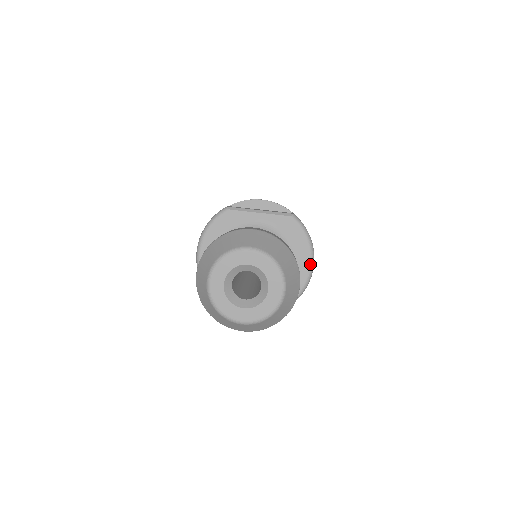
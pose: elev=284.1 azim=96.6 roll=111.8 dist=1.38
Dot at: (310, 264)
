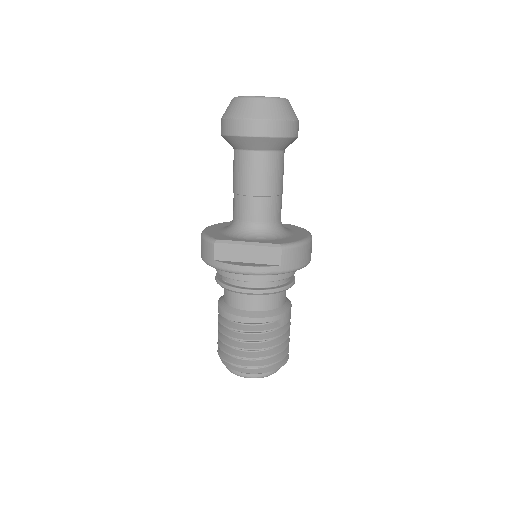
Dot at: (308, 235)
